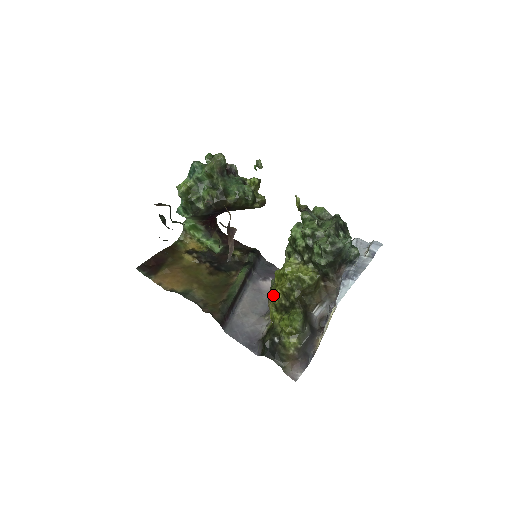
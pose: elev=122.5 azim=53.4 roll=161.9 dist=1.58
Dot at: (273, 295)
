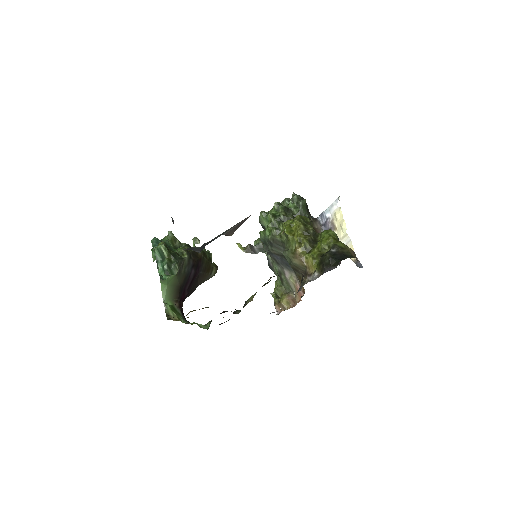
Dot at: (298, 242)
